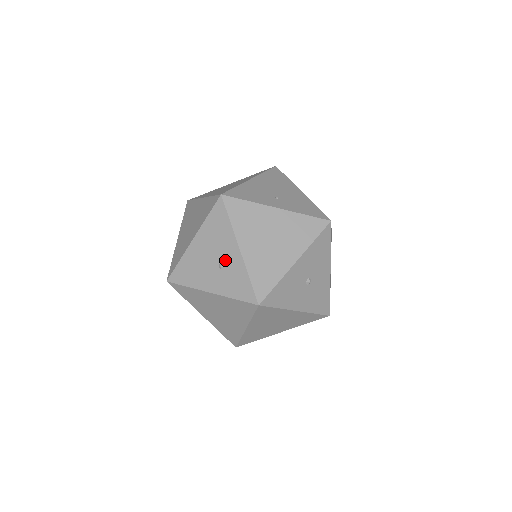
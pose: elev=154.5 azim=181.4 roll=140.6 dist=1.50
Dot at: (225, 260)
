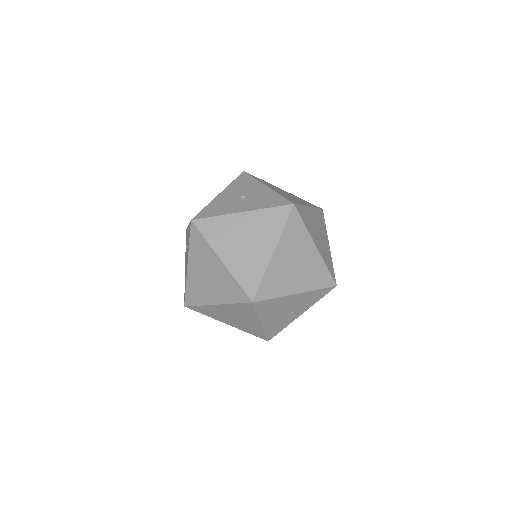
Dot at: (187, 241)
